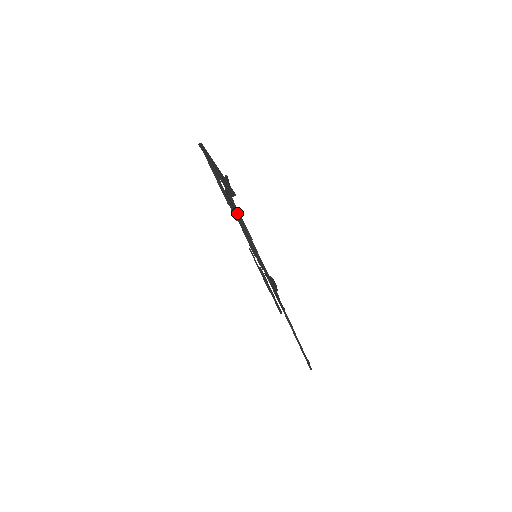
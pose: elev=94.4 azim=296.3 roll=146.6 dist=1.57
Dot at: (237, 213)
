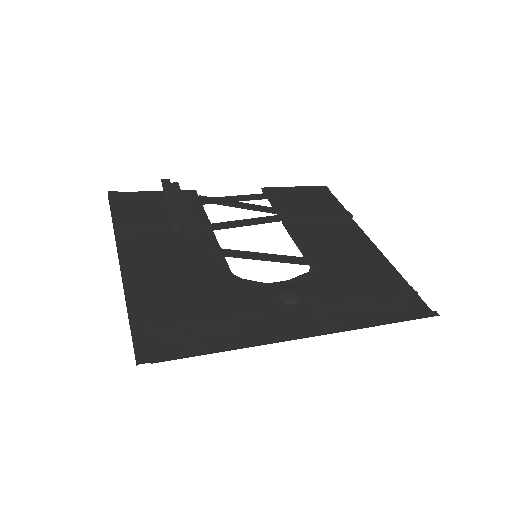
Dot at: (168, 338)
